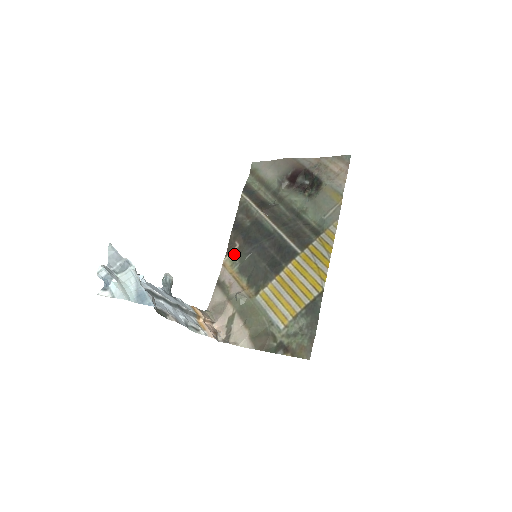
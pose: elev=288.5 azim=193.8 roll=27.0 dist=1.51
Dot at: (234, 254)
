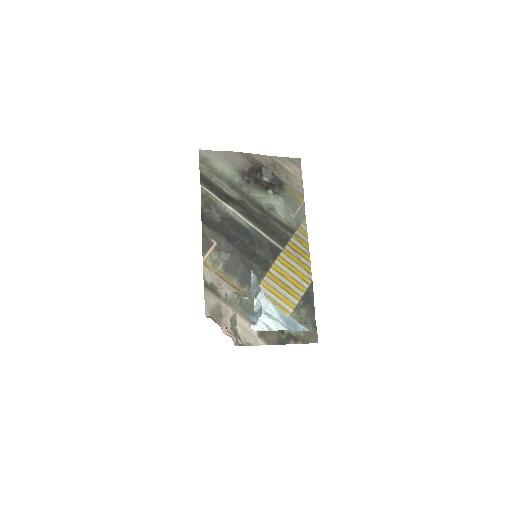
Dot at: (214, 253)
